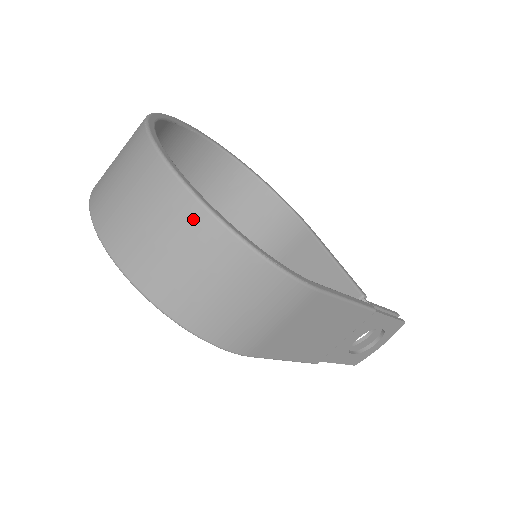
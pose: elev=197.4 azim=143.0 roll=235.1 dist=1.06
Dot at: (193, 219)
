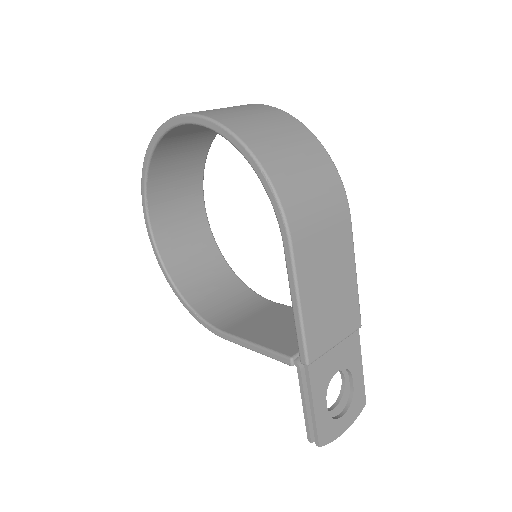
Dot at: (283, 117)
